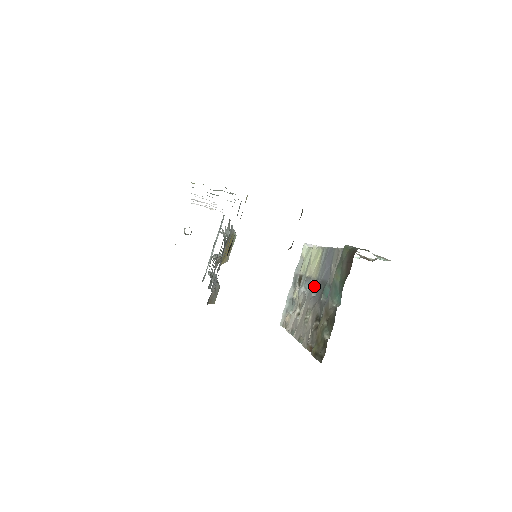
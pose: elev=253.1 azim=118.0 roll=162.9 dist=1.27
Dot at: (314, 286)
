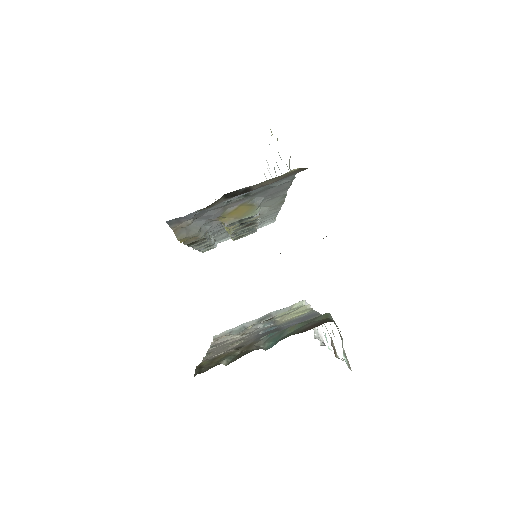
Dot at: (270, 327)
